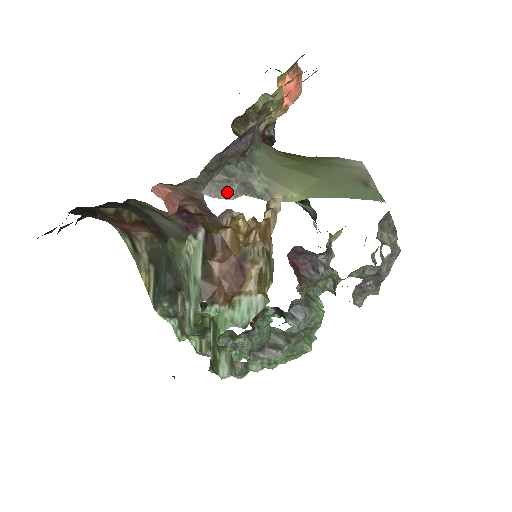
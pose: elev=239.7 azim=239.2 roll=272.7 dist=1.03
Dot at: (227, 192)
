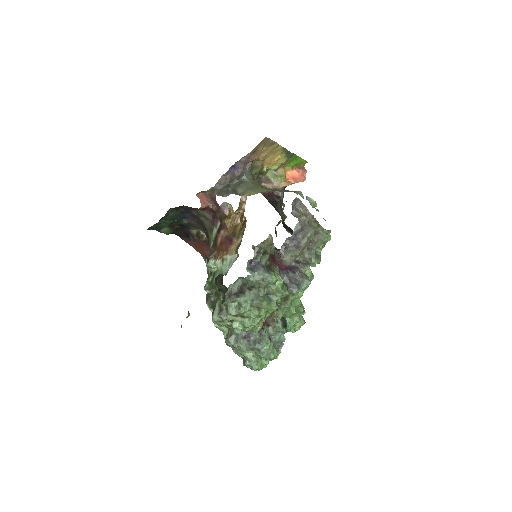
Dot at: (226, 194)
